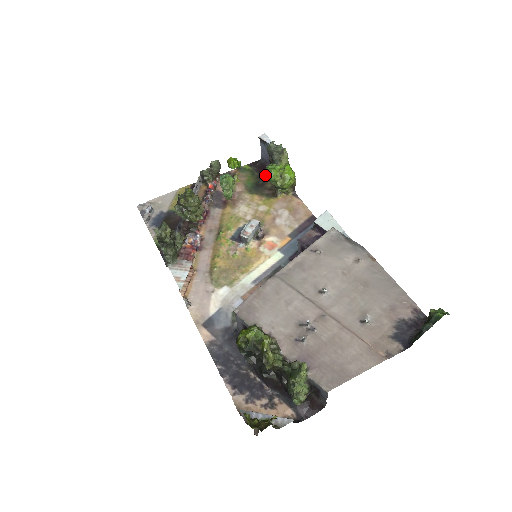
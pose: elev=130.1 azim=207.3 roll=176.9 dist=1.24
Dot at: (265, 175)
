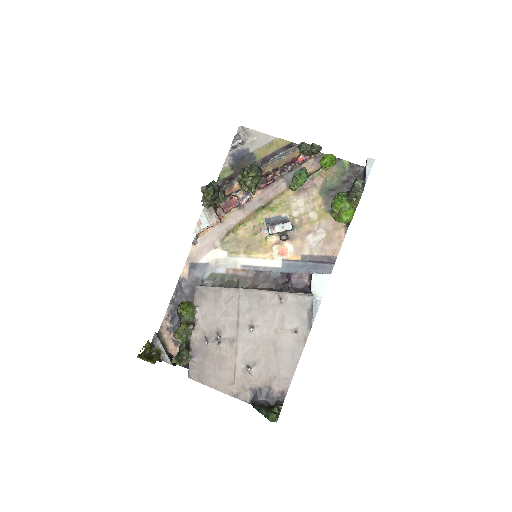
Dot at: (349, 186)
